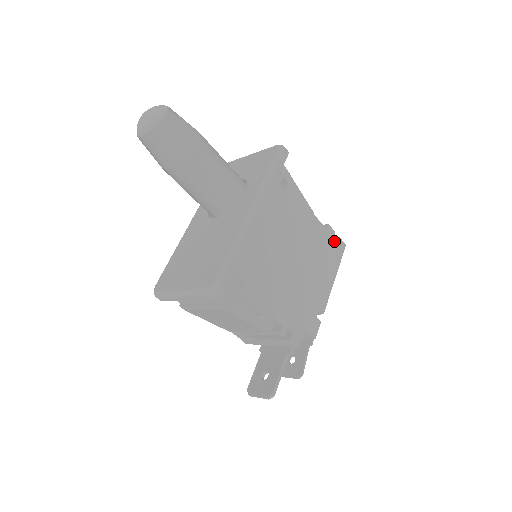
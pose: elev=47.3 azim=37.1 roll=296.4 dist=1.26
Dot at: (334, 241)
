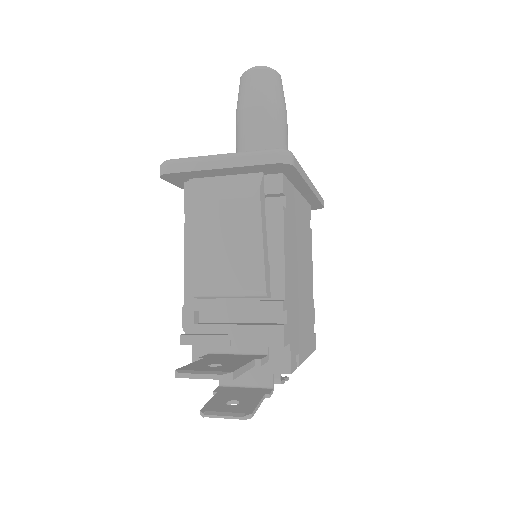
Dot at: (313, 328)
